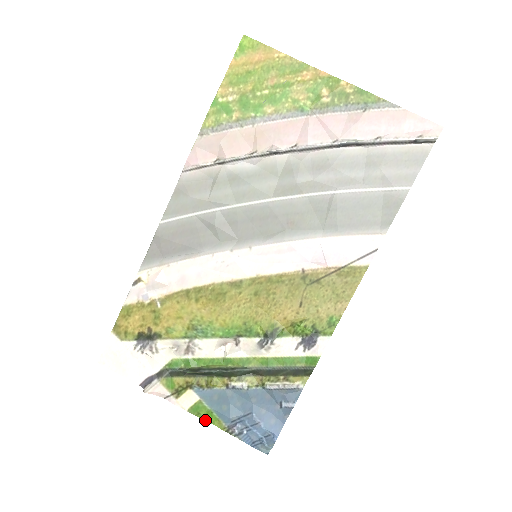
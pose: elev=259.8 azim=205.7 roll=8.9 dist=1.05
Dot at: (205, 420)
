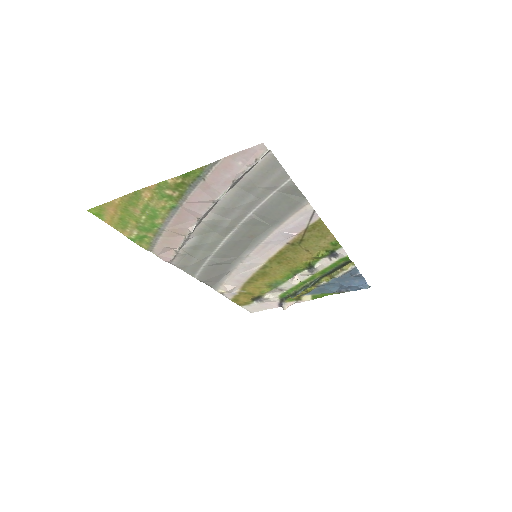
Dot at: occluded
